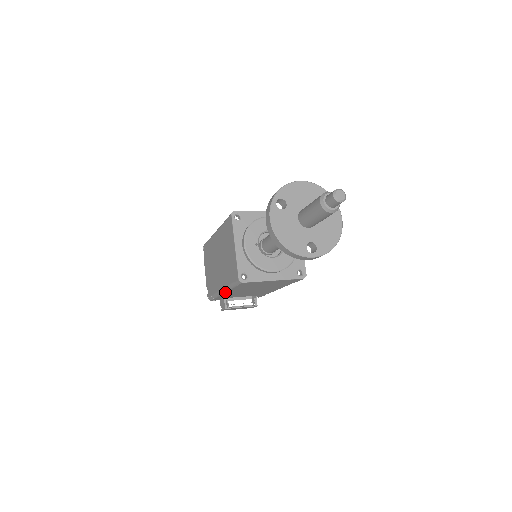
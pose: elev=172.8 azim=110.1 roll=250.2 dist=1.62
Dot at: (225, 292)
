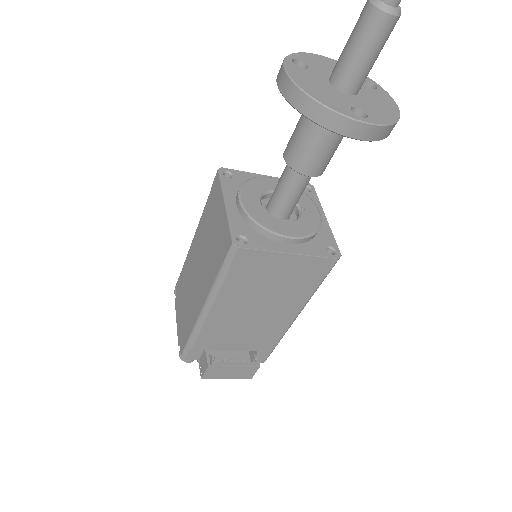
Dot at: (208, 310)
